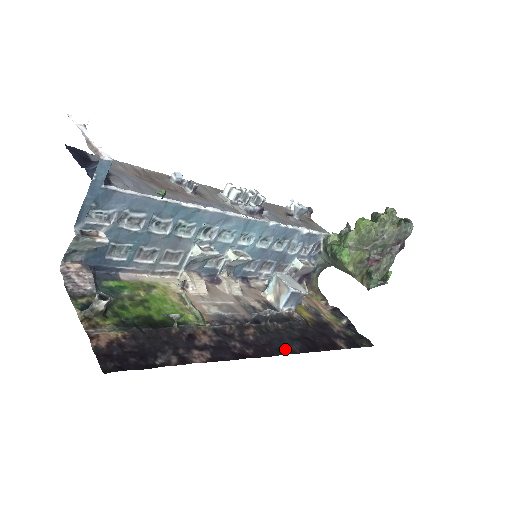
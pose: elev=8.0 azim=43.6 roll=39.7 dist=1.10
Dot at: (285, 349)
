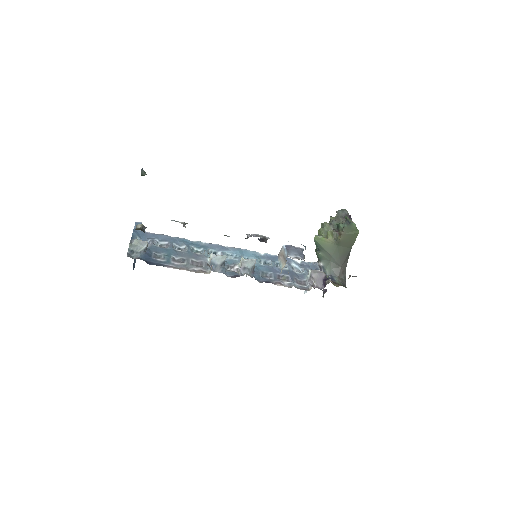
Dot at: occluded
